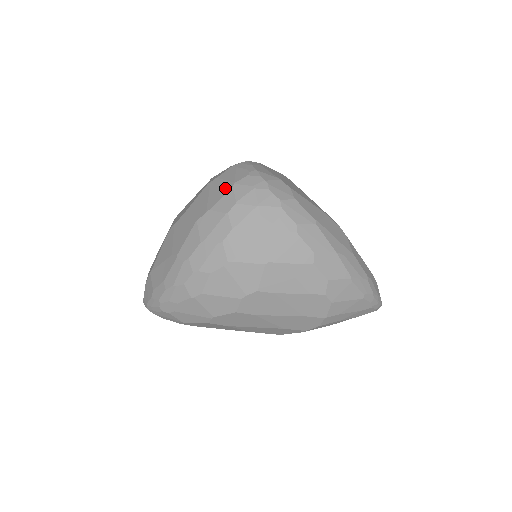
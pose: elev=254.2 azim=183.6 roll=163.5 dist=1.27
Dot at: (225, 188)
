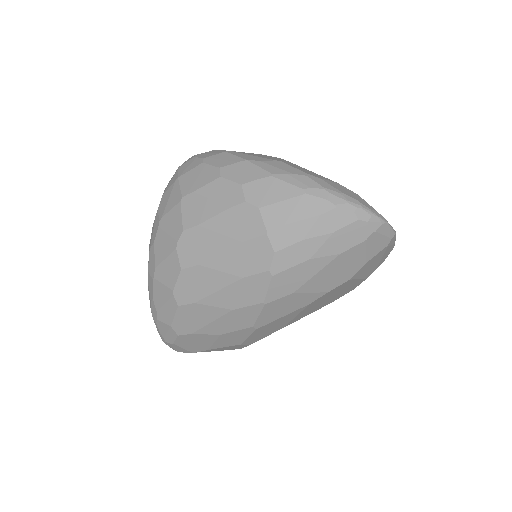
Dot at: occluded
